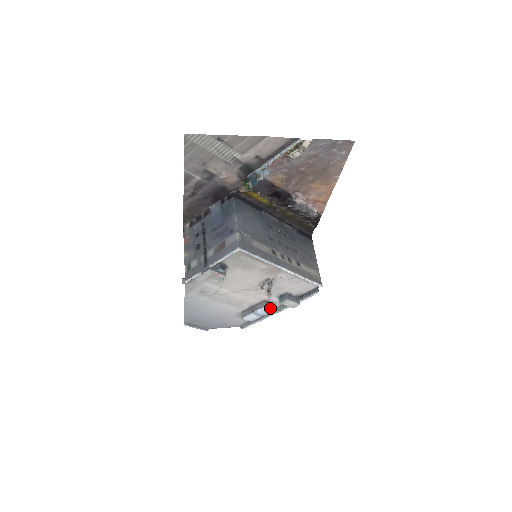
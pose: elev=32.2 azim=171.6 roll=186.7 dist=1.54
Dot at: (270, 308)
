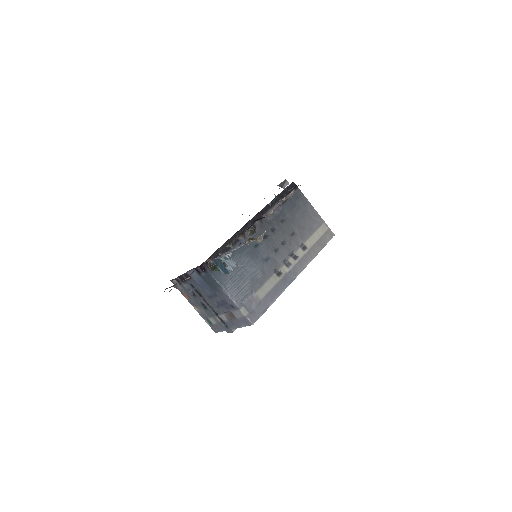
Dot at: occluded
